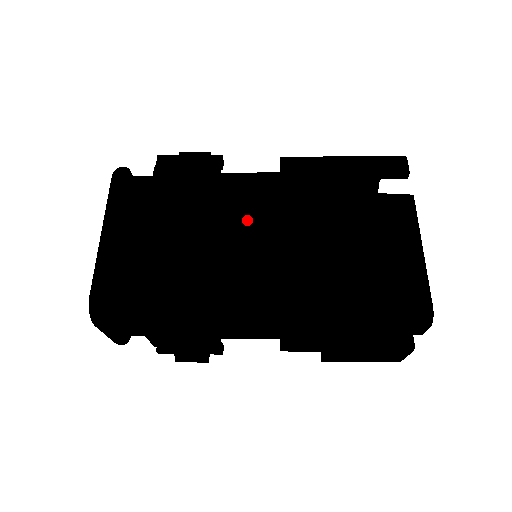
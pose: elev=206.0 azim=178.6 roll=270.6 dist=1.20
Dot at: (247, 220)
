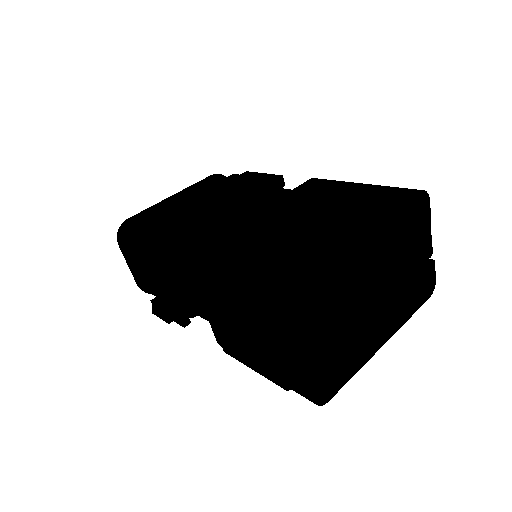
Dot at: (250, 208)
